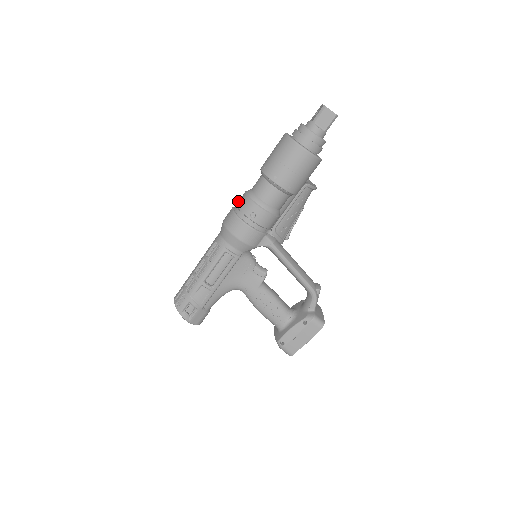
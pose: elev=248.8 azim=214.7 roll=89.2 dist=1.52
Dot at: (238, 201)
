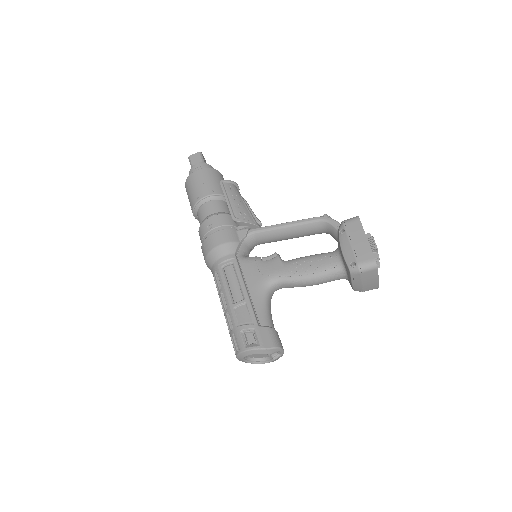
Dot at: occluded
